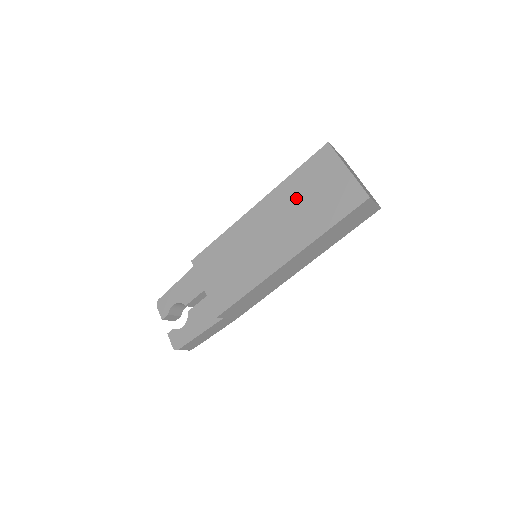
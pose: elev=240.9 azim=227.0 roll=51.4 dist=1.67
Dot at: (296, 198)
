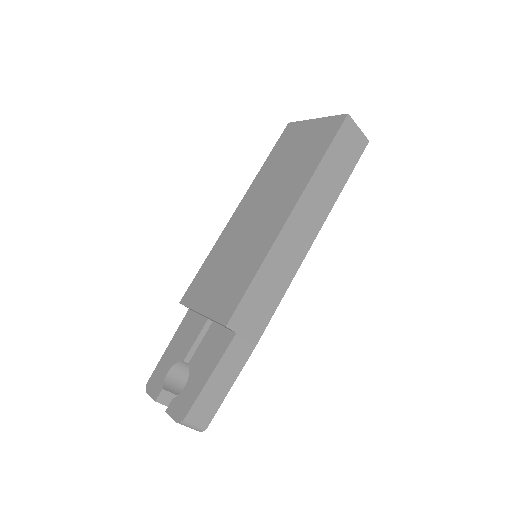
Dot at: (276, 171)
